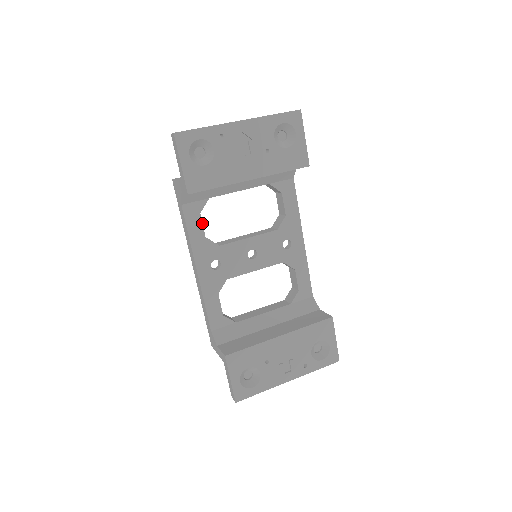
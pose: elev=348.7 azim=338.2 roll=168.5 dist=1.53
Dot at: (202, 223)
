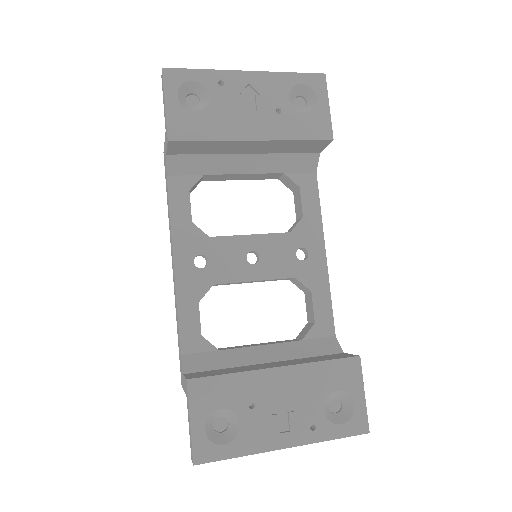
Dot at: (190, 203)
